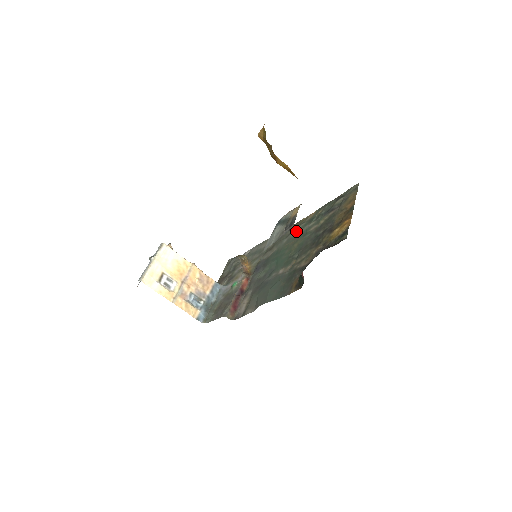
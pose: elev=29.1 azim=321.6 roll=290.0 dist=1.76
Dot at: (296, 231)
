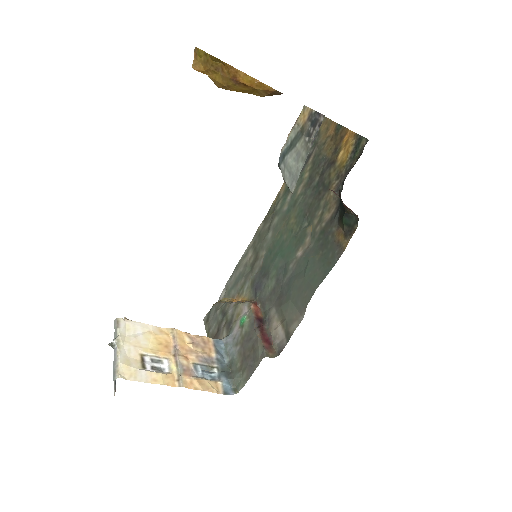
Dot at: (277, 214)
